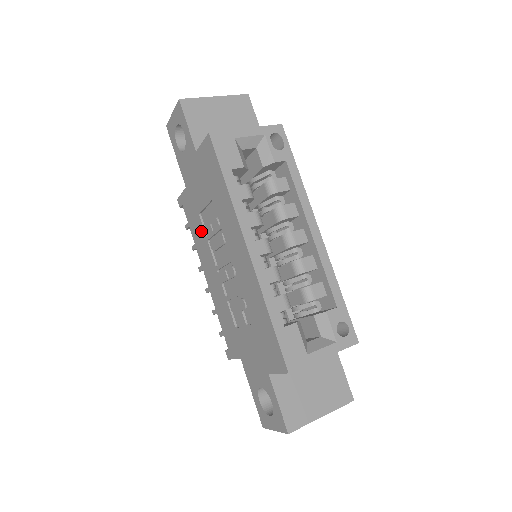
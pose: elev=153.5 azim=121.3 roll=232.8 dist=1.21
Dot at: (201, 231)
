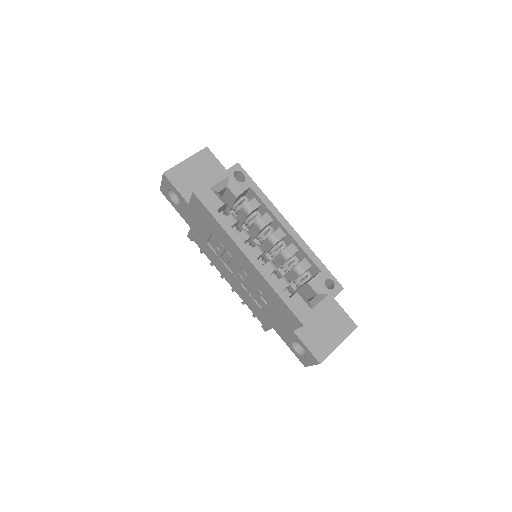
Dot at: (213, 253)
